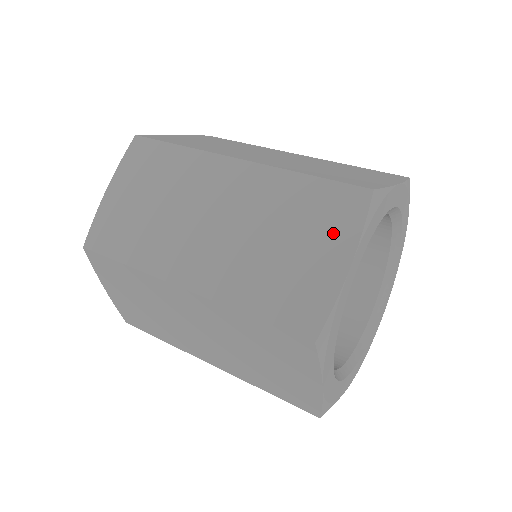
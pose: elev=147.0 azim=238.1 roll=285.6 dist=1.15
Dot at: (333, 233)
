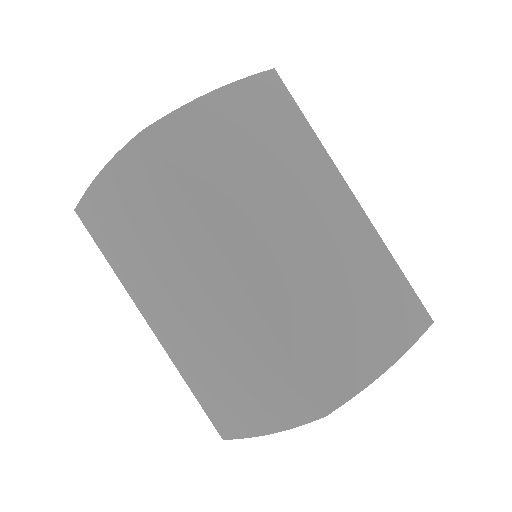
Dot at: occluded
